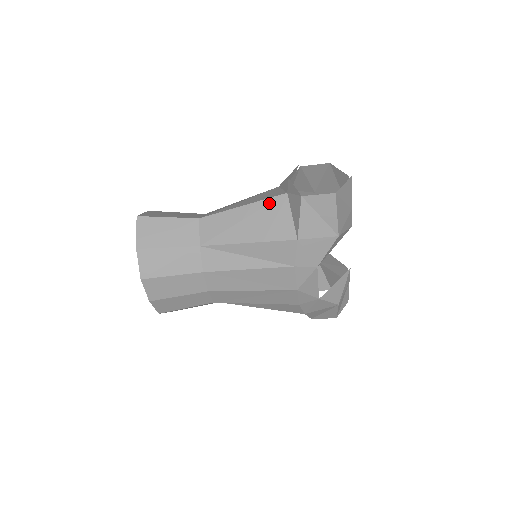
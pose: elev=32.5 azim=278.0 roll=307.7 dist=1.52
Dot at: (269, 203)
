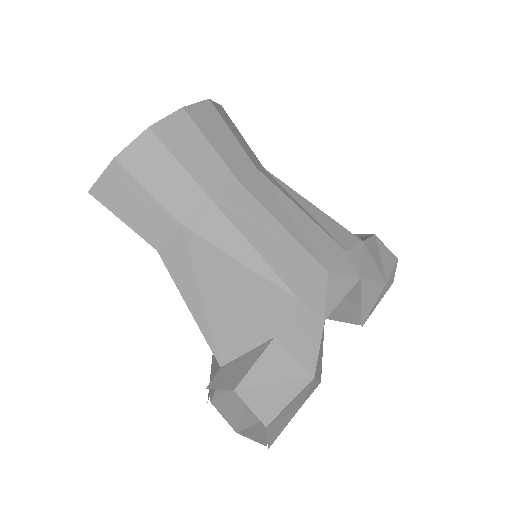
Dot at: occluded
